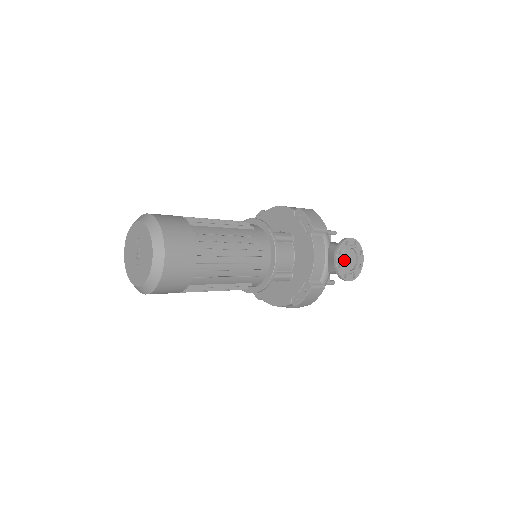
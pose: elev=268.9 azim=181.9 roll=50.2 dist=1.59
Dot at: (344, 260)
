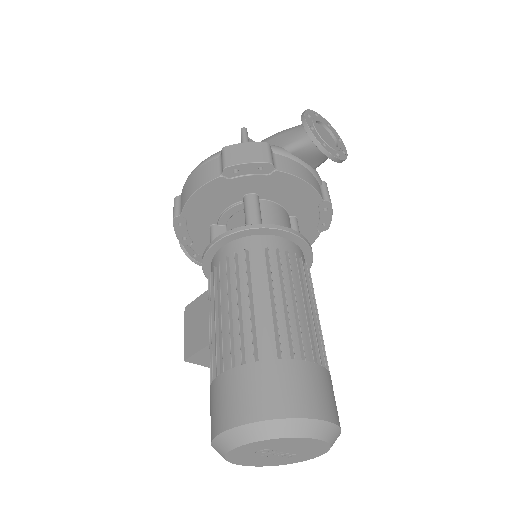
Dot at: occluded
